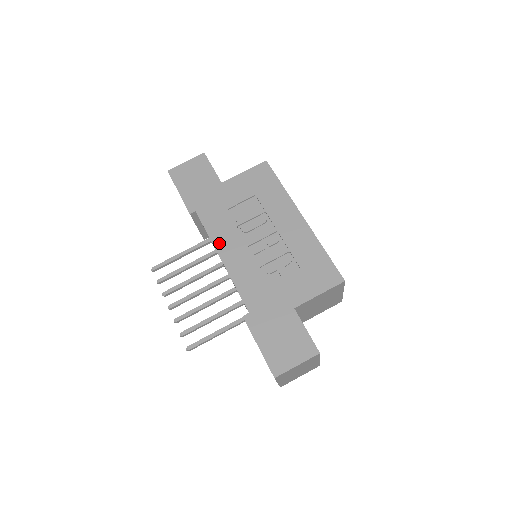
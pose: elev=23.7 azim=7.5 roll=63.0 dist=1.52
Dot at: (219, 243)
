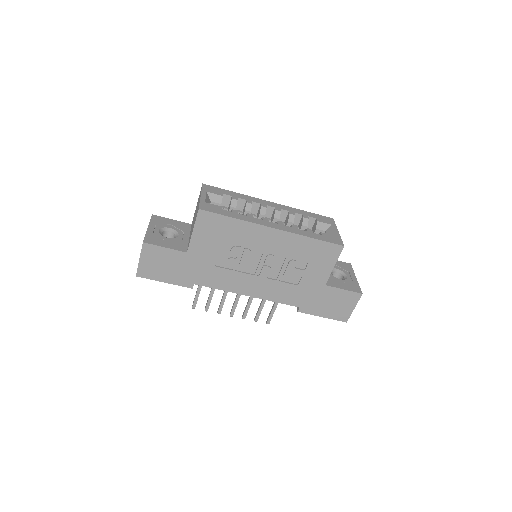
Dot at: (236, 289)
